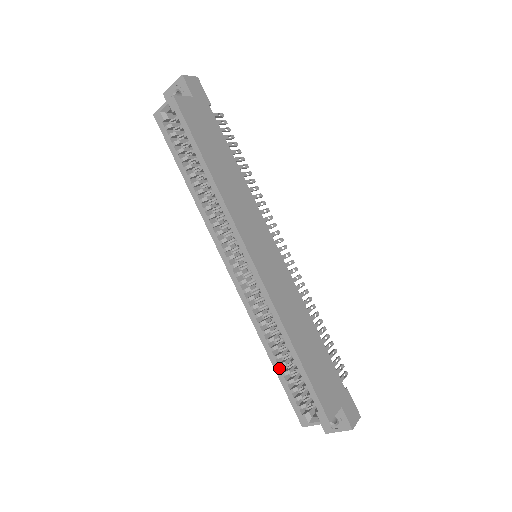
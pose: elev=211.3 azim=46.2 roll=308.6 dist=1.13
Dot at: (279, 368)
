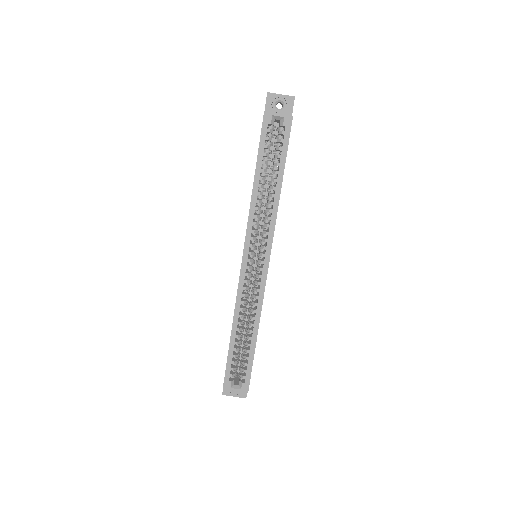
Dot at: (234, 344)
